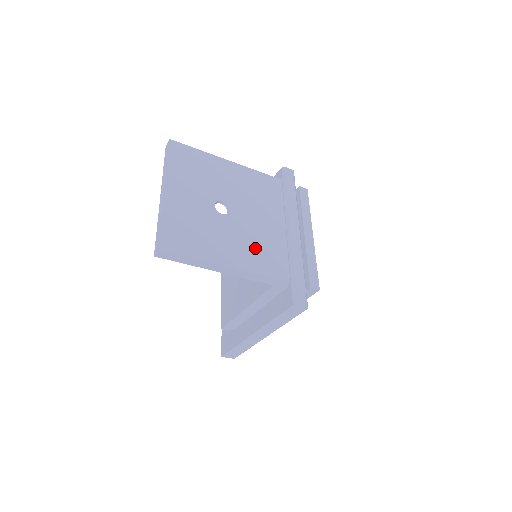
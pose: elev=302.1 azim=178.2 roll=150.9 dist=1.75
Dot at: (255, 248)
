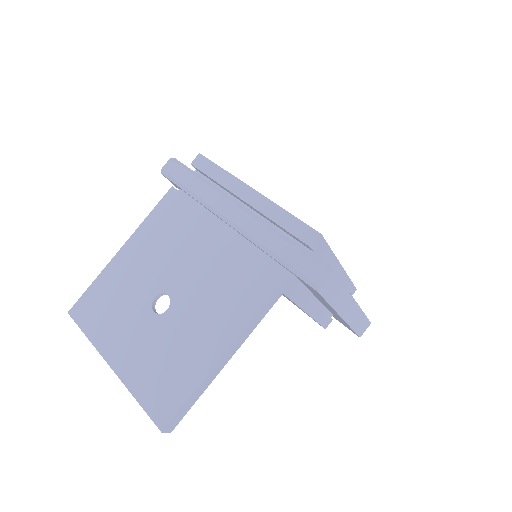
Dot at: (224, 295)
